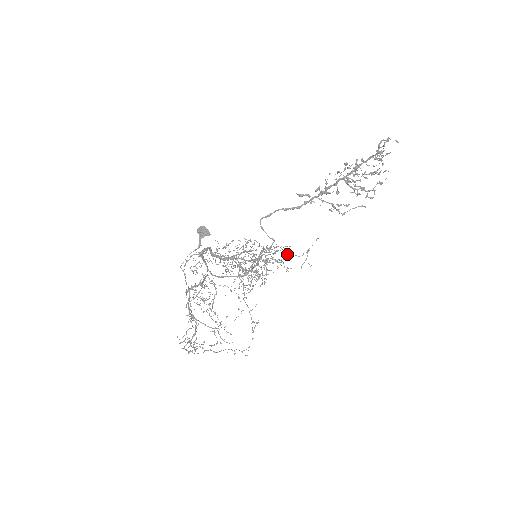
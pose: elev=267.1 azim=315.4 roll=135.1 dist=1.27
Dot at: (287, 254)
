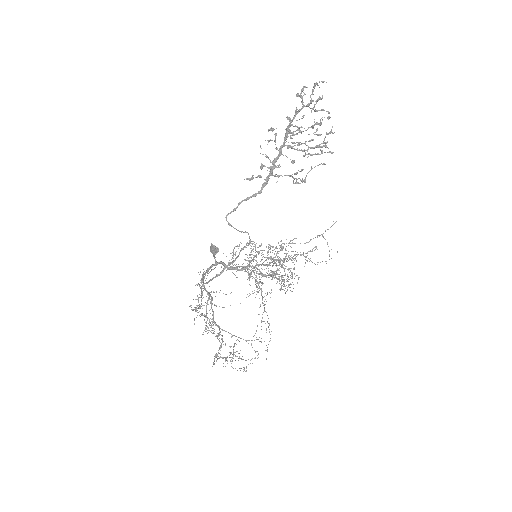
Dot at: occluded
